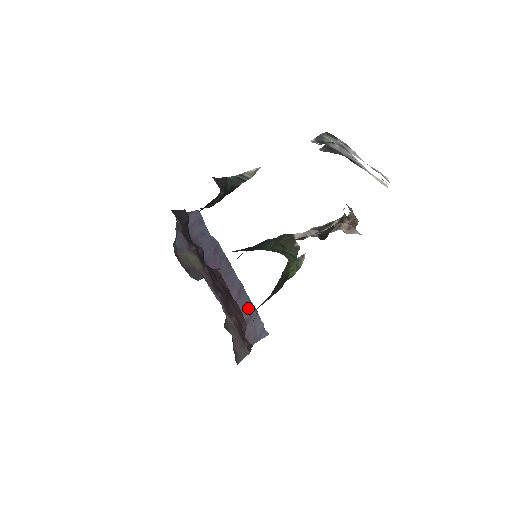
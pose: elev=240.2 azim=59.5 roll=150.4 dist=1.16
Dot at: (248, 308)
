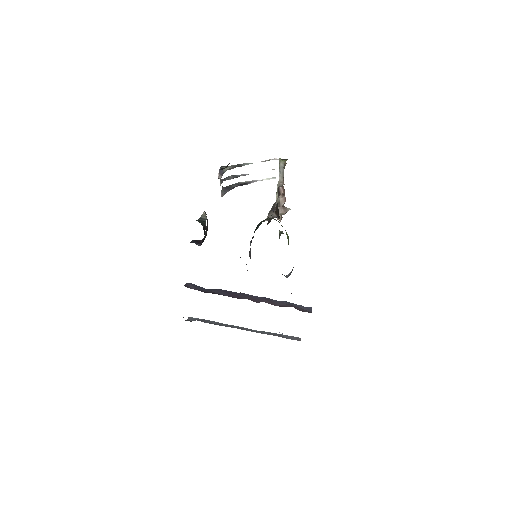
Dot at: (283, 303)
